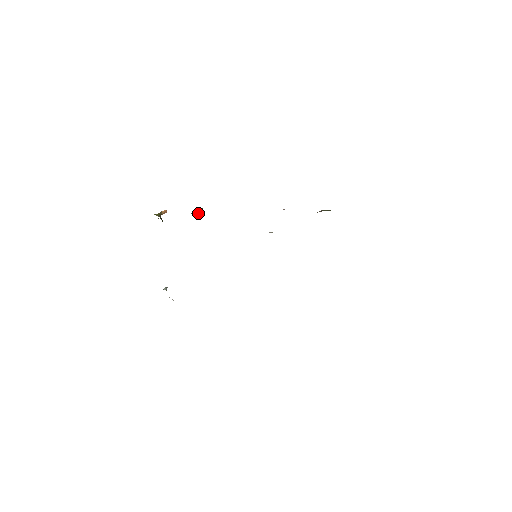
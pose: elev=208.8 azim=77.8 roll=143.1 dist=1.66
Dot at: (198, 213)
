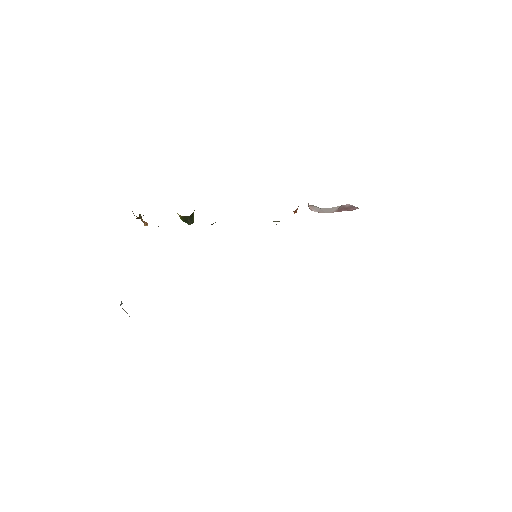
Dot at: occluded
